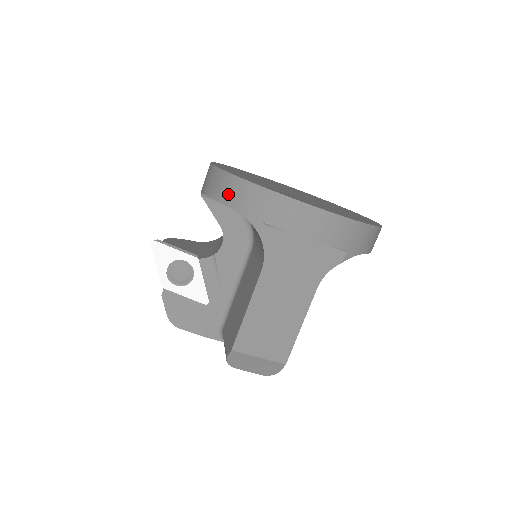
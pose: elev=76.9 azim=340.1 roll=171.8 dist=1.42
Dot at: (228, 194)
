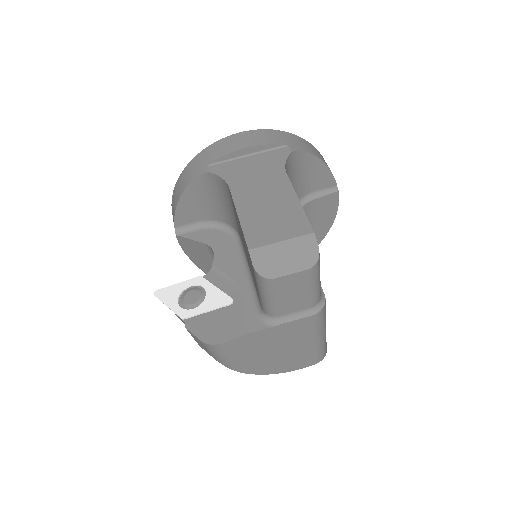
Dot at: (180, 188)
